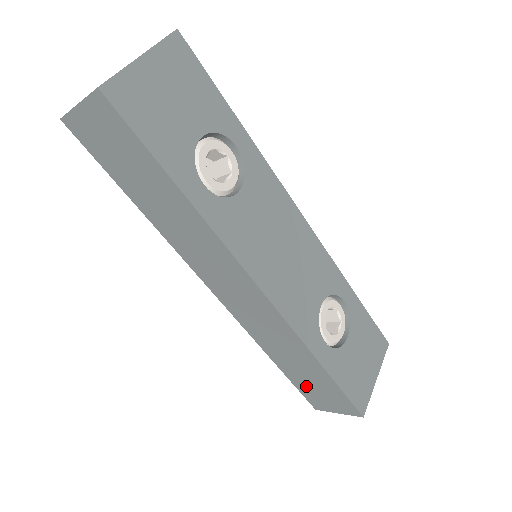
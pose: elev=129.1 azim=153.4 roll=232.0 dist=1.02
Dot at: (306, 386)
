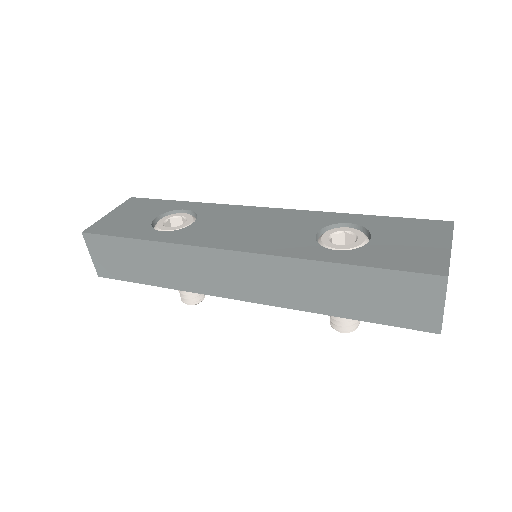
Dot at: (384, 310)
